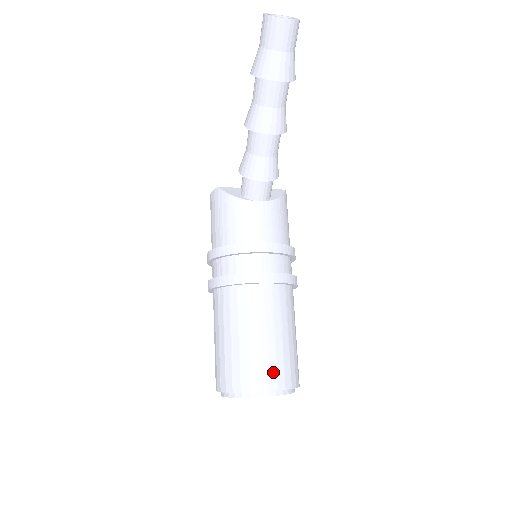
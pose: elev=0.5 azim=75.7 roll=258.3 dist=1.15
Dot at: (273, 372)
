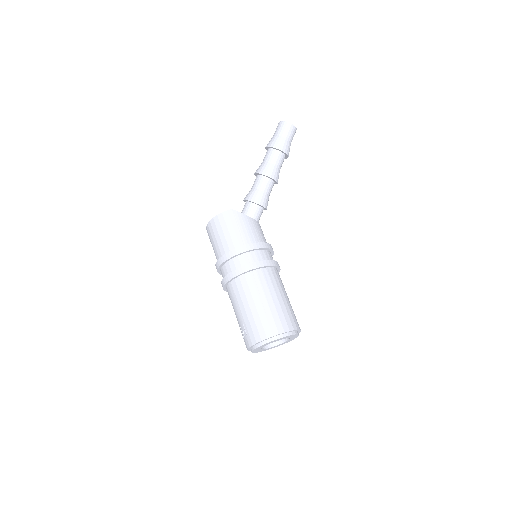
Dot at: (296, 319)
